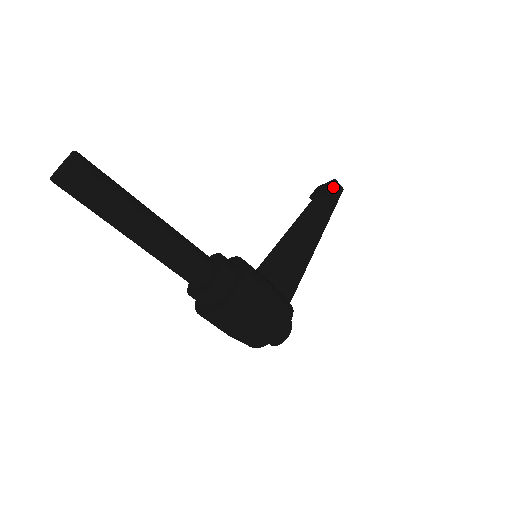
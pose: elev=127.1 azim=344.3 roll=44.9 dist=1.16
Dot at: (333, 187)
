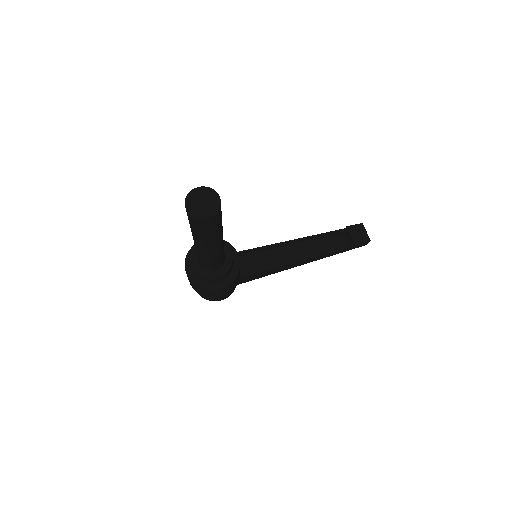
Dot at: (361, 244)
